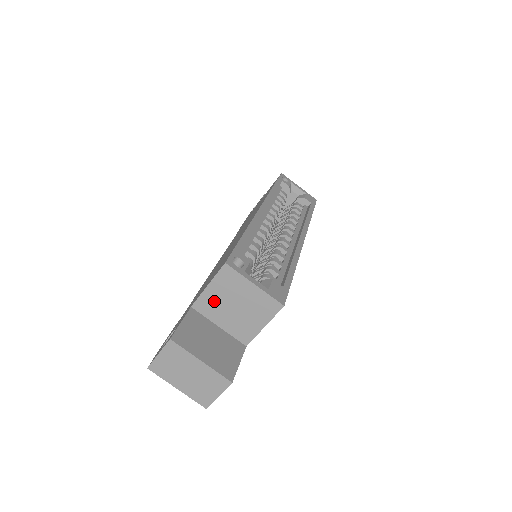
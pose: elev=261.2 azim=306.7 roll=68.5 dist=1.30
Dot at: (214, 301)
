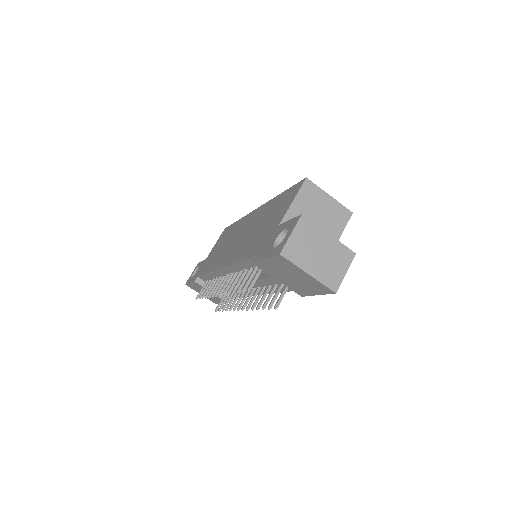
Dot at: occluded
